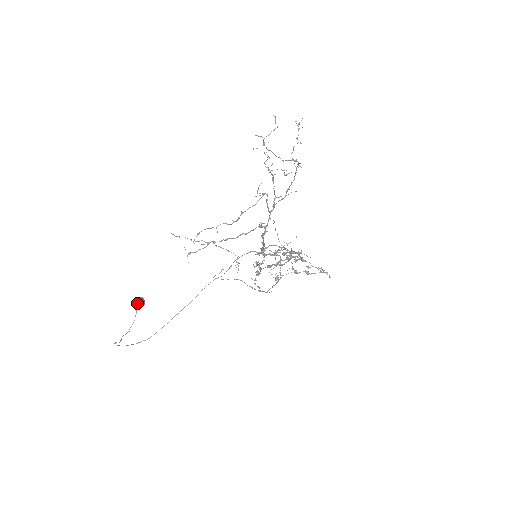
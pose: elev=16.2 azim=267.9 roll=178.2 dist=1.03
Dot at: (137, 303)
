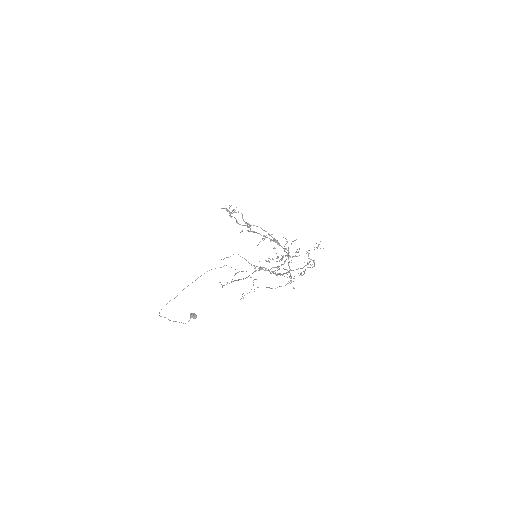
Dot at: occluded
